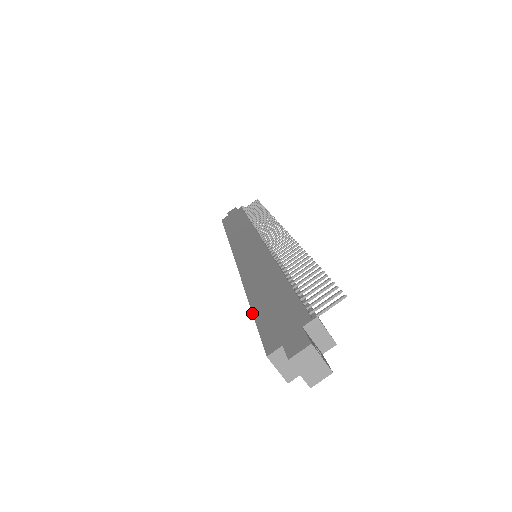
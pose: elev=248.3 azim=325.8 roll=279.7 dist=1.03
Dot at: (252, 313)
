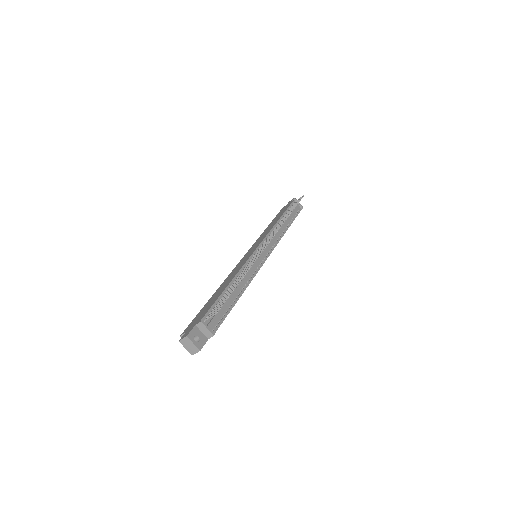
Dot at: occluded
